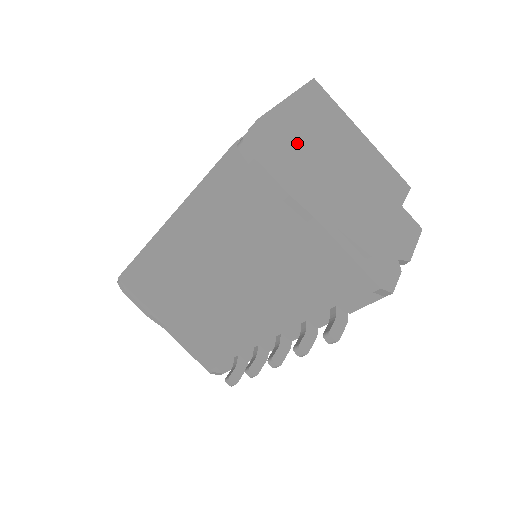
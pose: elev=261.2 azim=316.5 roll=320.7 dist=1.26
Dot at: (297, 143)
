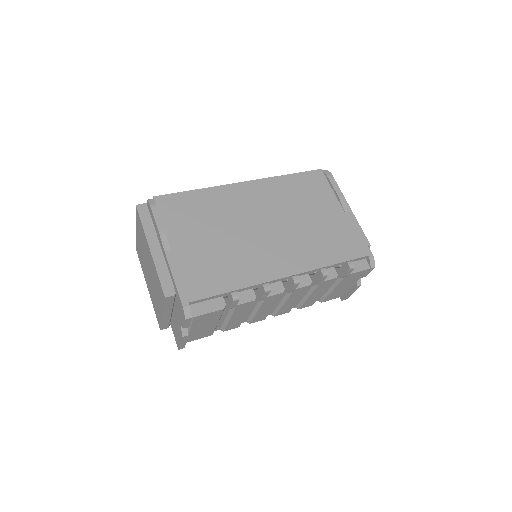
Dot at: occluded
